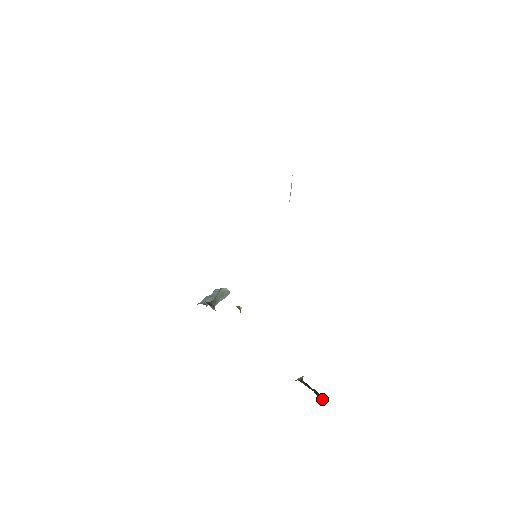
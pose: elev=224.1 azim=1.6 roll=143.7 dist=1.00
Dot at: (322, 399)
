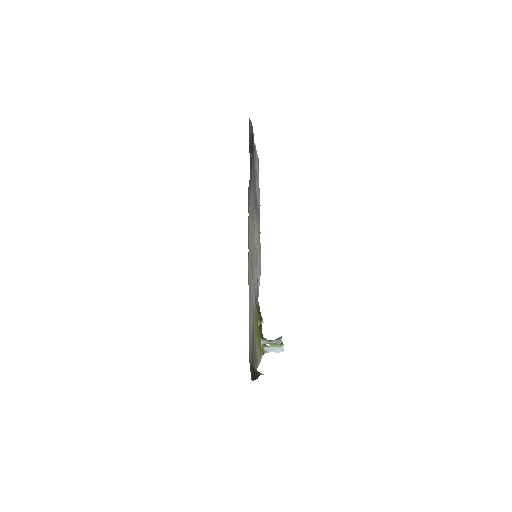
Dot at: (254, 379)
